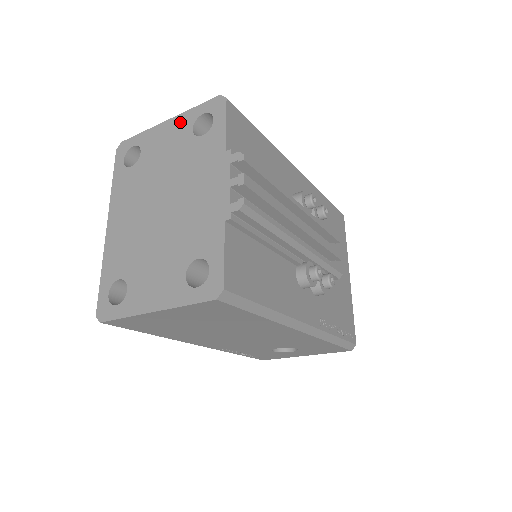
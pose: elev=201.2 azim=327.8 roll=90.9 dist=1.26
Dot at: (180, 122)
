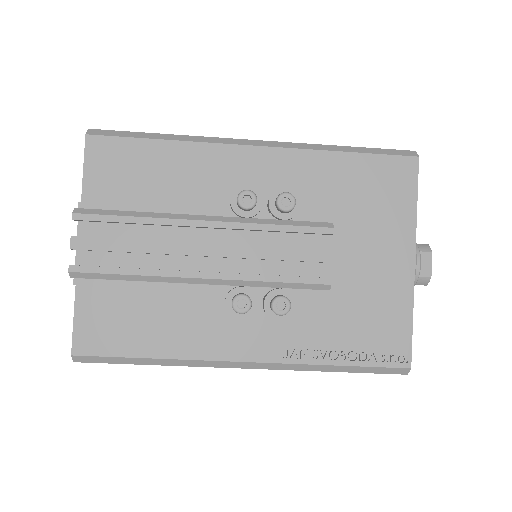
Dot at: occluded
